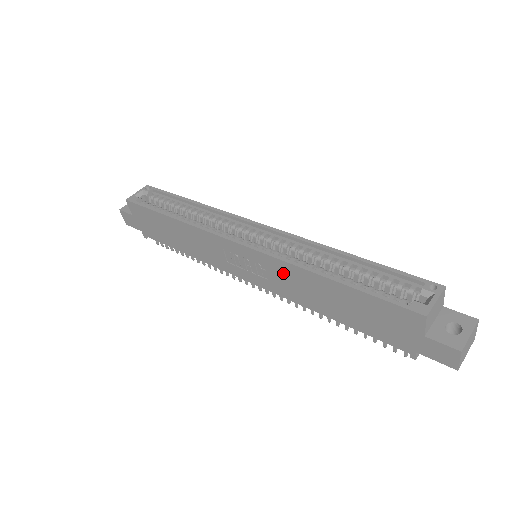
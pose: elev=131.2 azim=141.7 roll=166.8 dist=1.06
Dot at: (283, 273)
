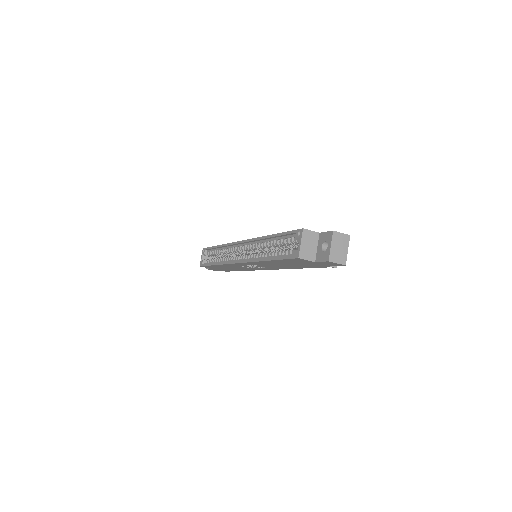
Dot at: occluded
